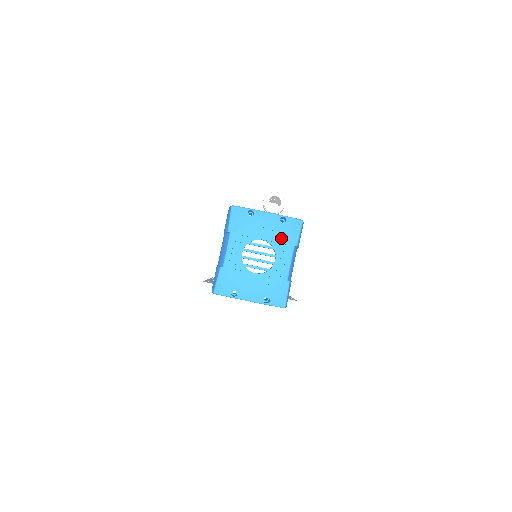
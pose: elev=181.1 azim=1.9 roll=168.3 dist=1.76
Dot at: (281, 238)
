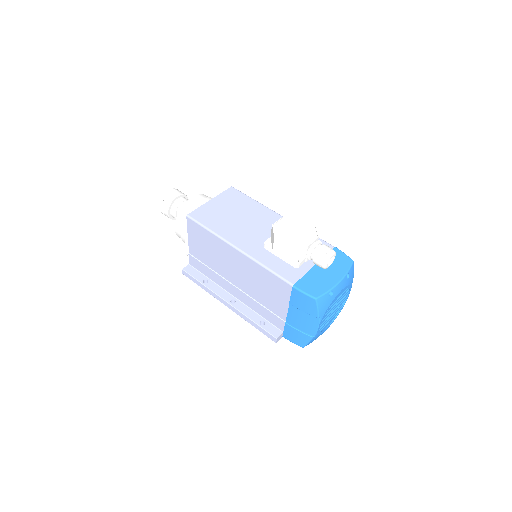
Dot at: (347, 288)
